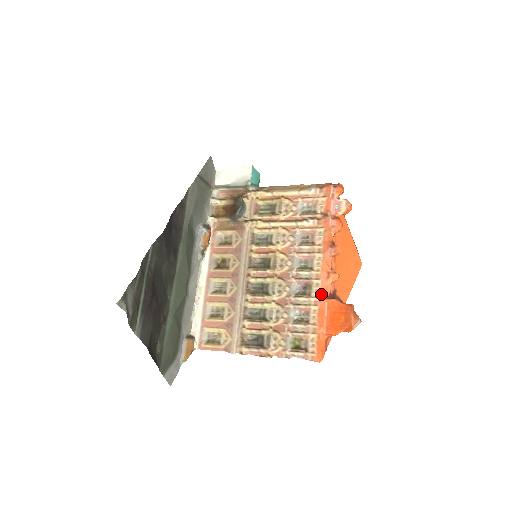
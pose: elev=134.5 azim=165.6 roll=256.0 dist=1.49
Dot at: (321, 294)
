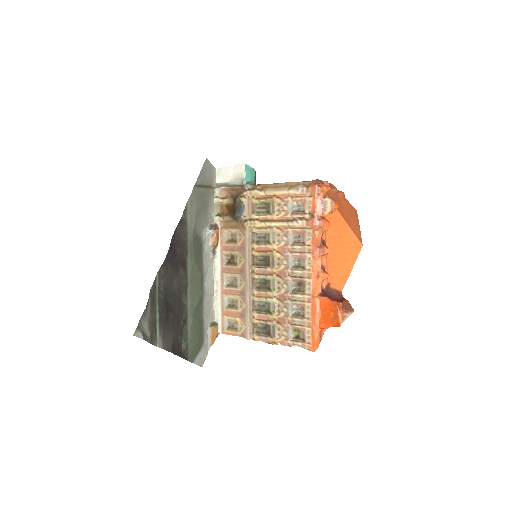
Dot at: (313, 292)
